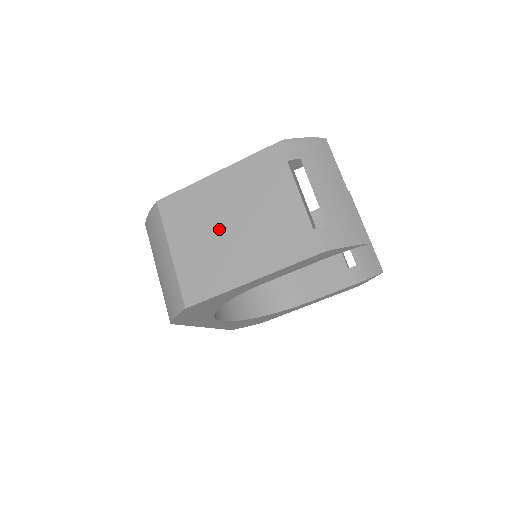
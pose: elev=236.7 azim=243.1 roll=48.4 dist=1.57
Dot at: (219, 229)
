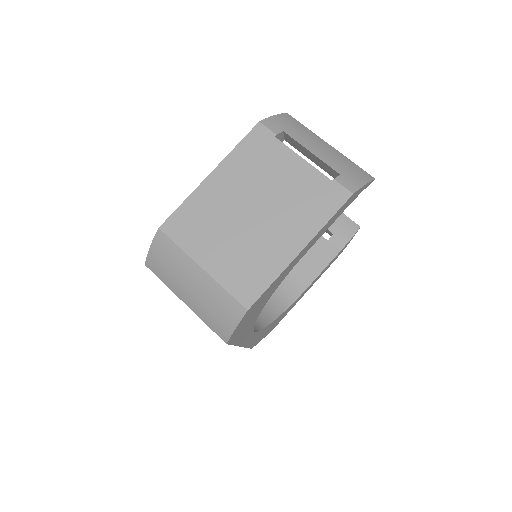
Dot at: (241, 222)
